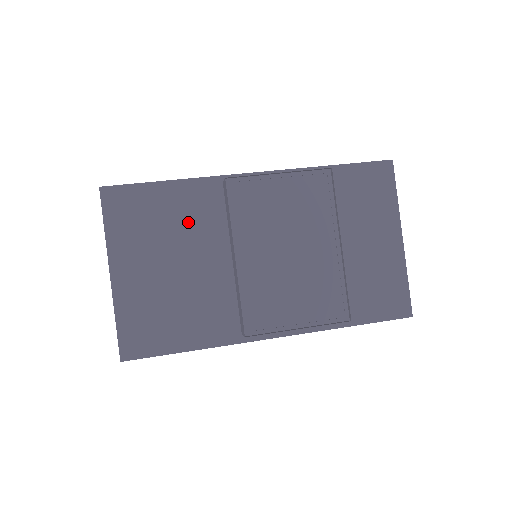
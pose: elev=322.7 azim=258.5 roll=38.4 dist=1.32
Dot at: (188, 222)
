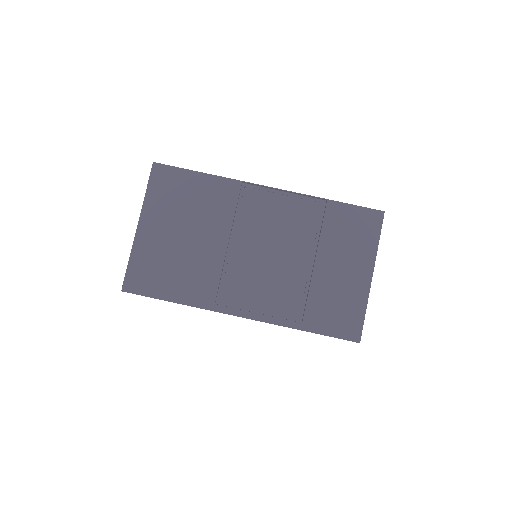
Dot at: (206, 207)
